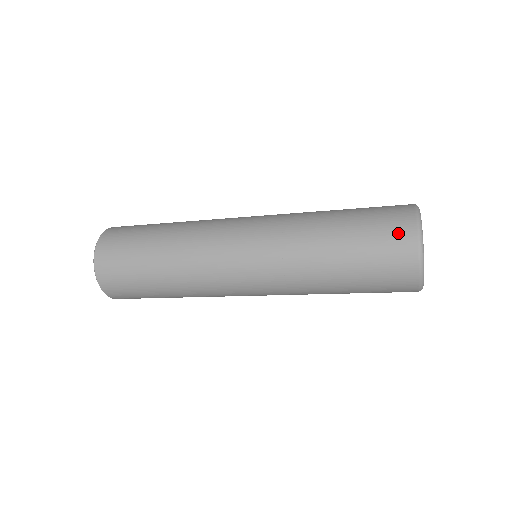
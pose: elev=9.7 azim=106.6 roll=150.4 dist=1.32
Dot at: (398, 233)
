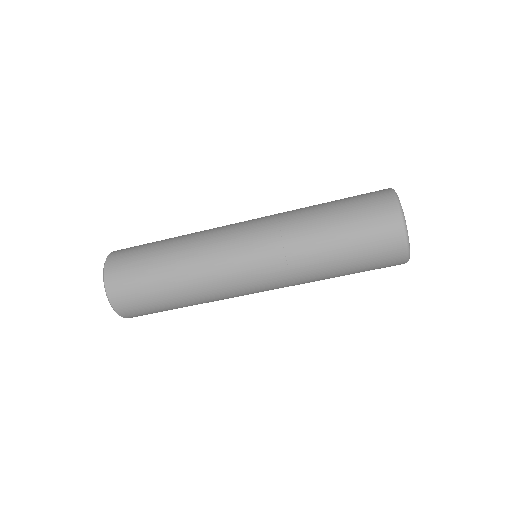
Dot at: (375, 193)
